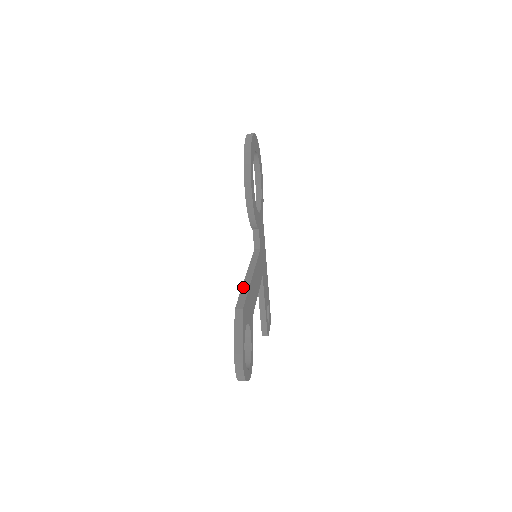
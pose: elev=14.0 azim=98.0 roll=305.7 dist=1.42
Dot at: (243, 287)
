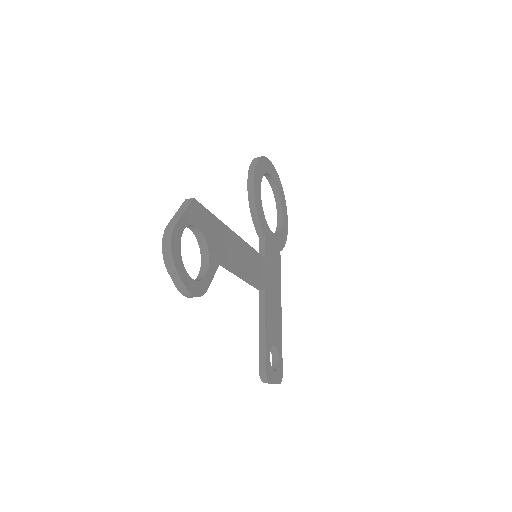
Dot at: occluded
